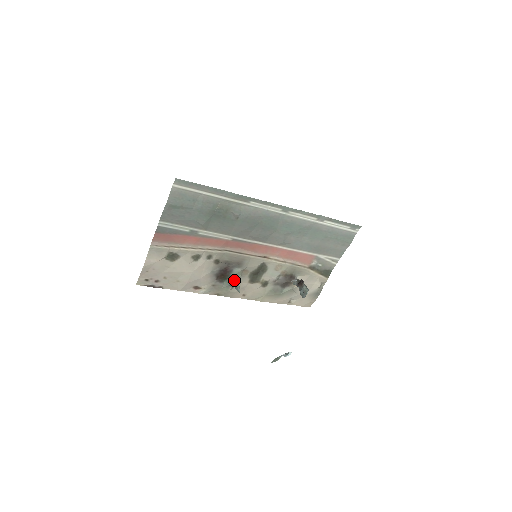
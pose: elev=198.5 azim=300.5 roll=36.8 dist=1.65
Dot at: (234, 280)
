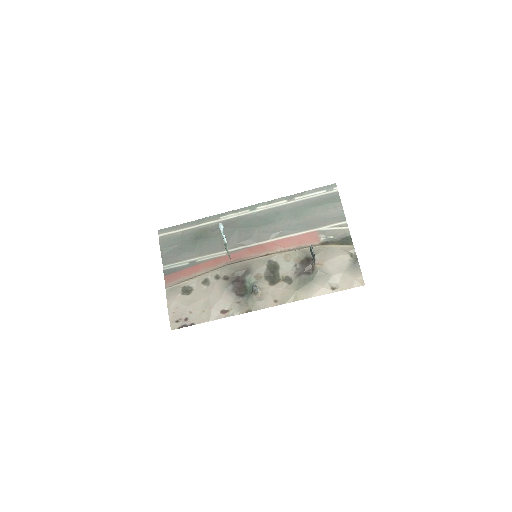
Dot at: occluded
